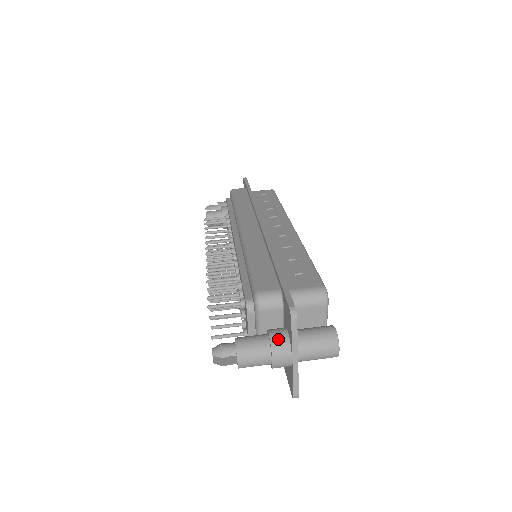
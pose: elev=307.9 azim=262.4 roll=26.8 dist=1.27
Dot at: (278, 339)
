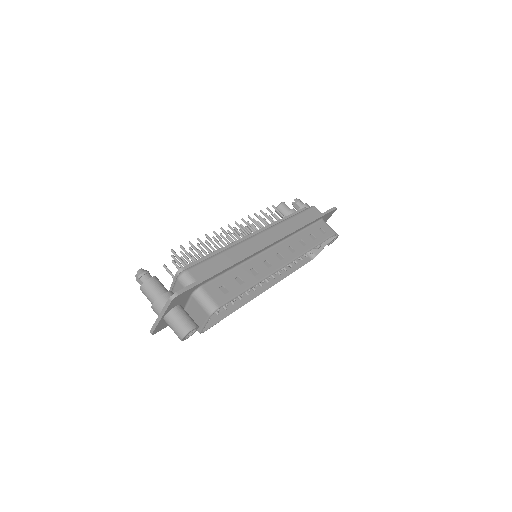
Dot at: (164, 300)
